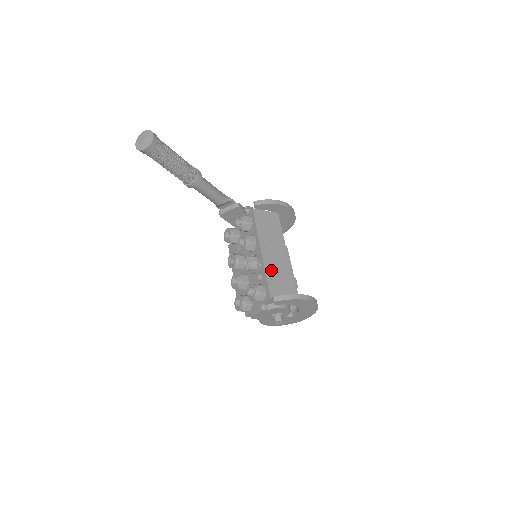
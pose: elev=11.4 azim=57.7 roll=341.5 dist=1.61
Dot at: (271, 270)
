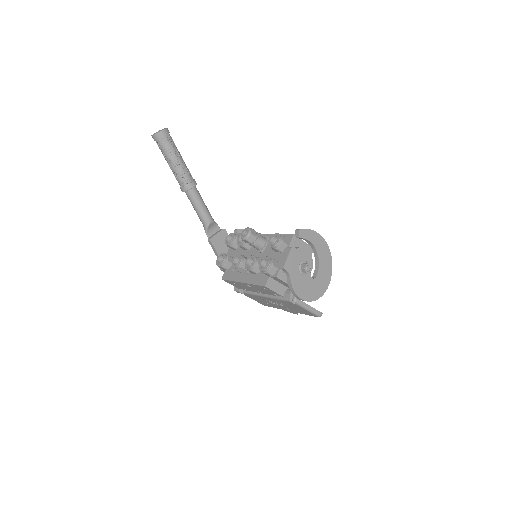
Dot at: occluded
